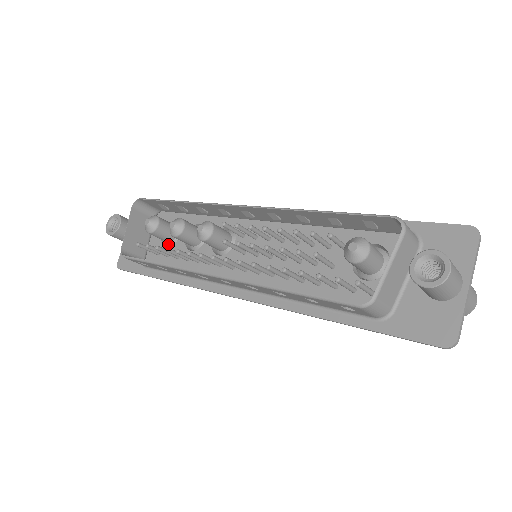
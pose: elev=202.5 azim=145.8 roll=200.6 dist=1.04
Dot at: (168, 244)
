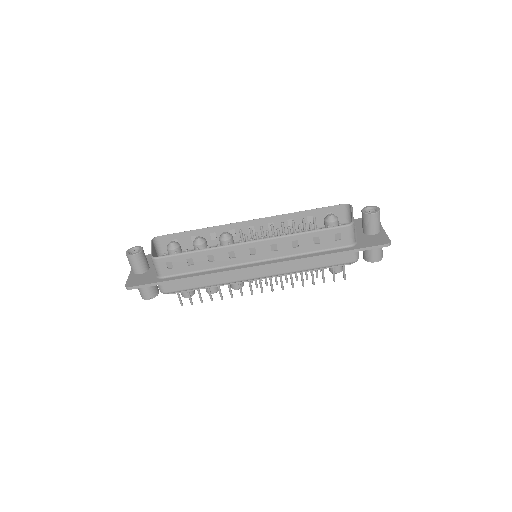
Dot at: occluded
